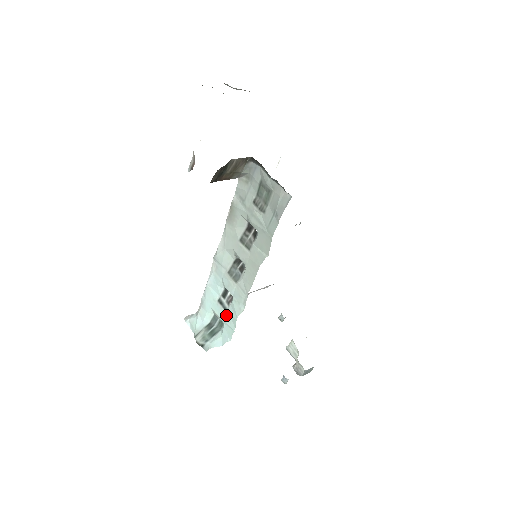
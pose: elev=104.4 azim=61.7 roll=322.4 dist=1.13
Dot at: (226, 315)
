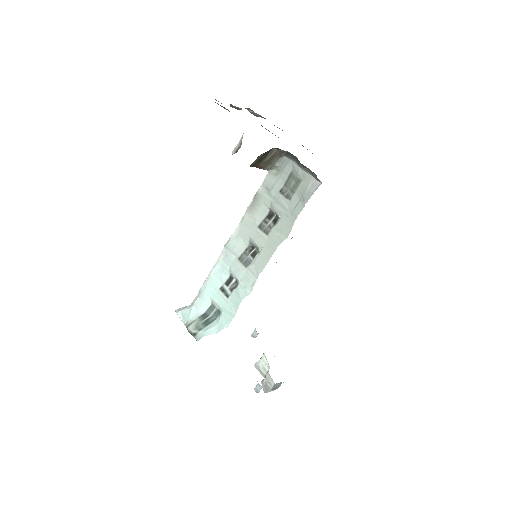
Dot at: (227, 302)
